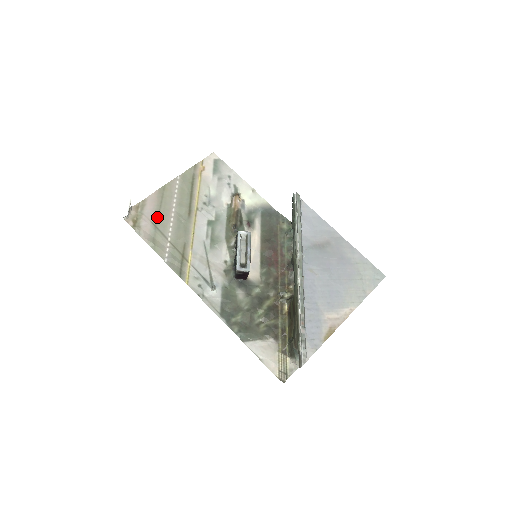
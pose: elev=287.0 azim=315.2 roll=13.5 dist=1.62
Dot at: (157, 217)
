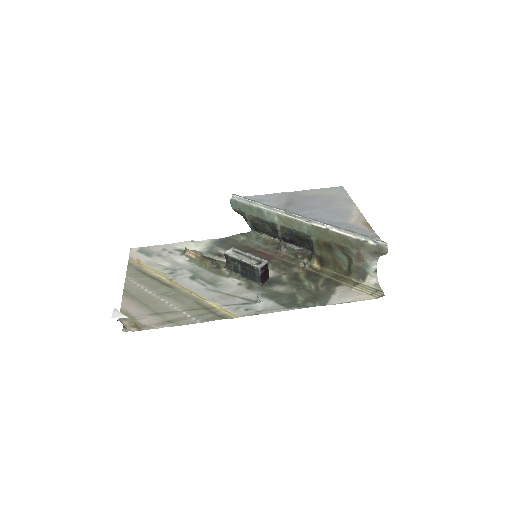
Dot at: (149, 308)
